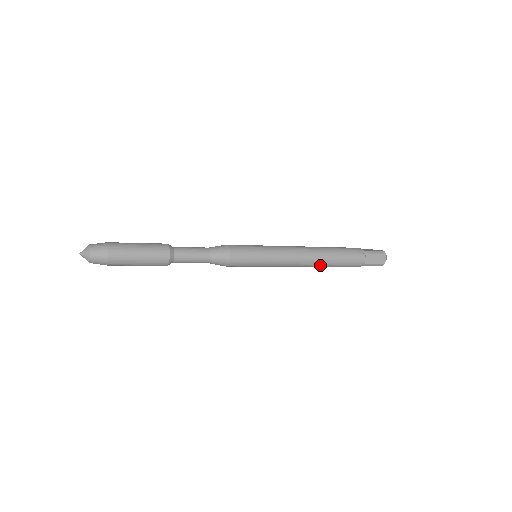
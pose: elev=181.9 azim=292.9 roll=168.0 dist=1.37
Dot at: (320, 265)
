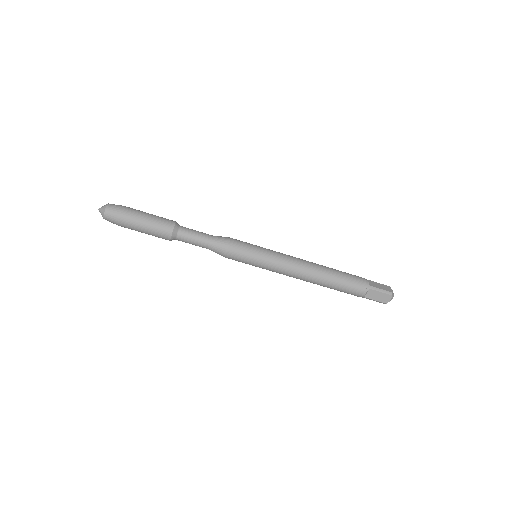
Dot at: (322, 273)
